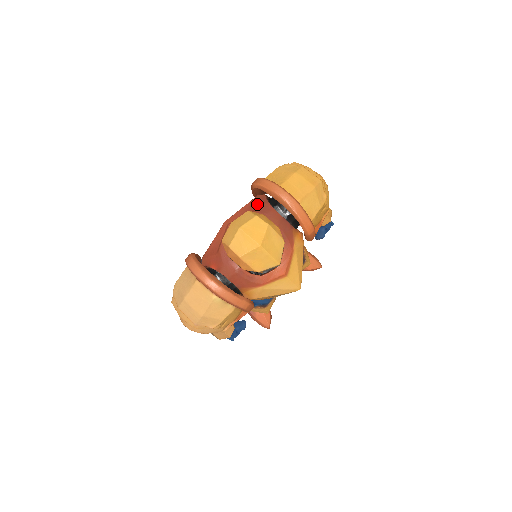
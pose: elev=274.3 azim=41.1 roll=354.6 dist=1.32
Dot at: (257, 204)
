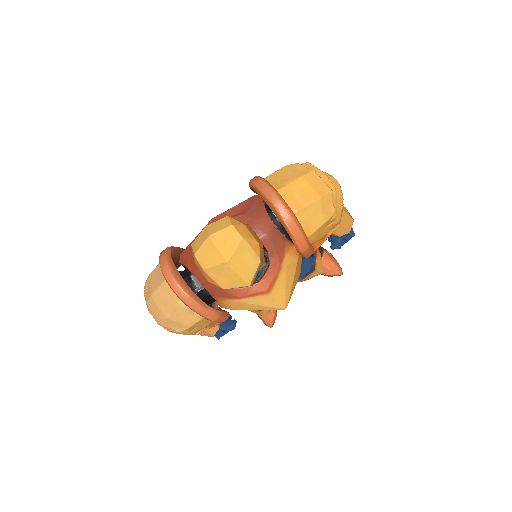
Dot at: (250, 205)
